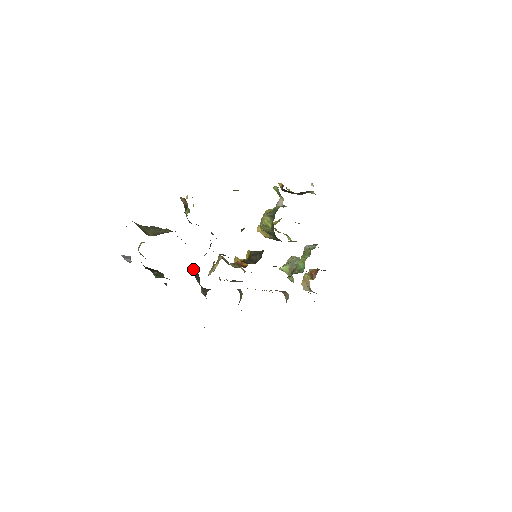
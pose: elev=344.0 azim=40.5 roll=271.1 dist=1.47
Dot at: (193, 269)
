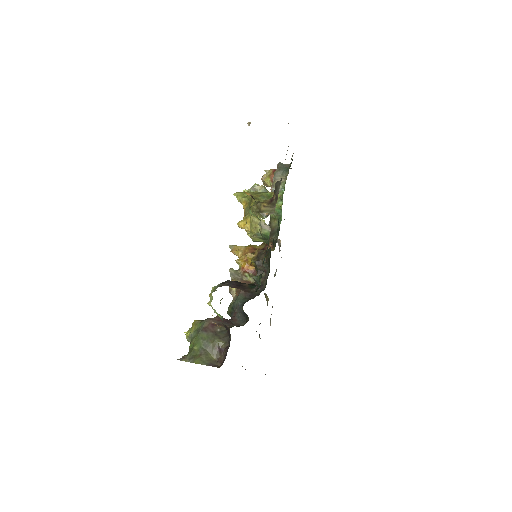
Dot at: occluded
